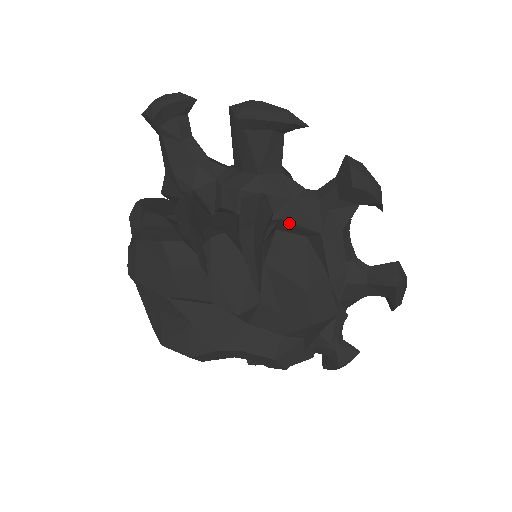
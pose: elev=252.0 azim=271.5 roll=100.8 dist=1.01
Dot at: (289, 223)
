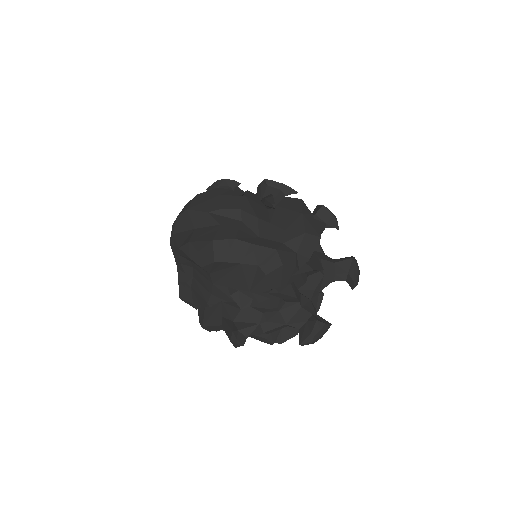
Dot at: occluded
